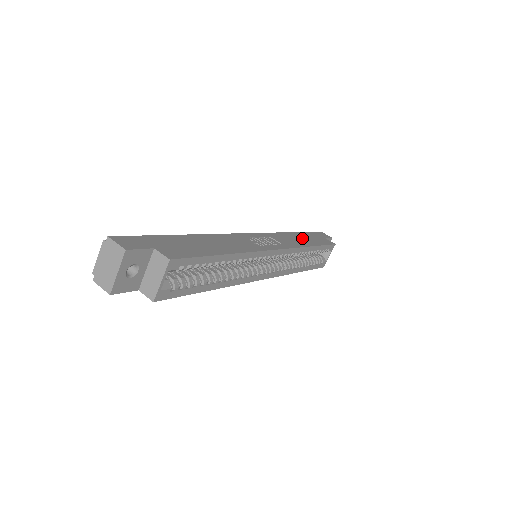
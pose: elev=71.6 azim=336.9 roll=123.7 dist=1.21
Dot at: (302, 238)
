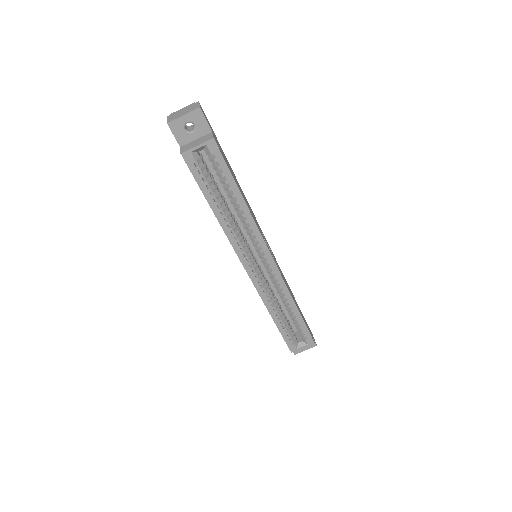
Dot at: occluded
